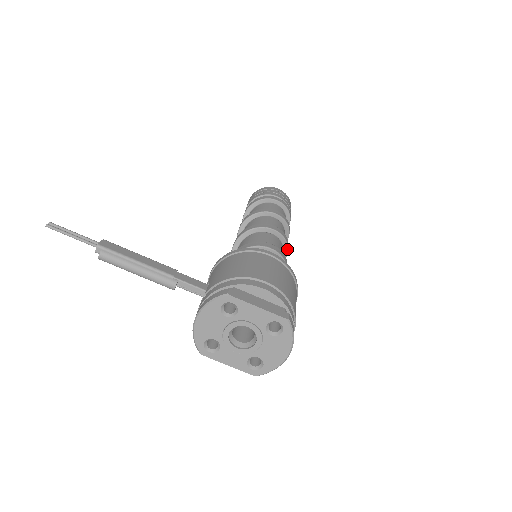
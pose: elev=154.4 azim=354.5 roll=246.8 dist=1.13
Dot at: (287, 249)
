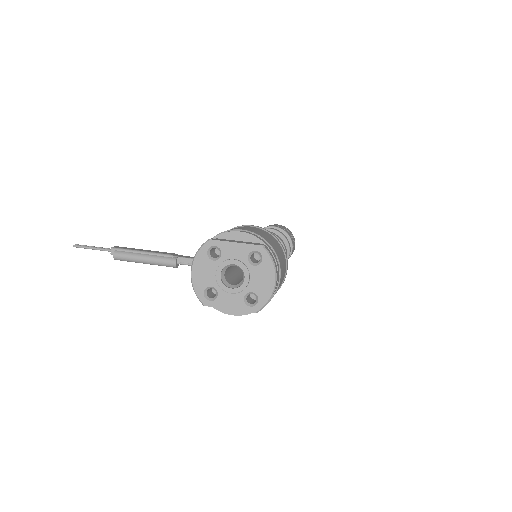
Dot at: (284, 247)
